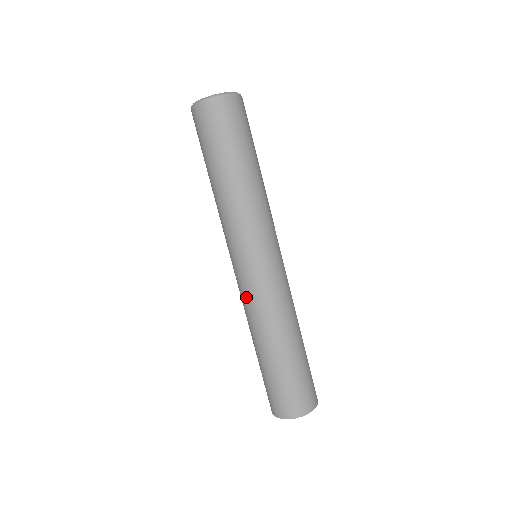
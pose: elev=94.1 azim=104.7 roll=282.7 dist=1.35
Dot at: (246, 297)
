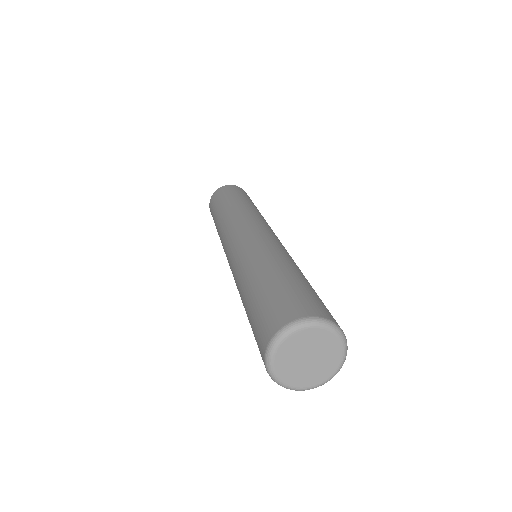
Dot at: occluded
